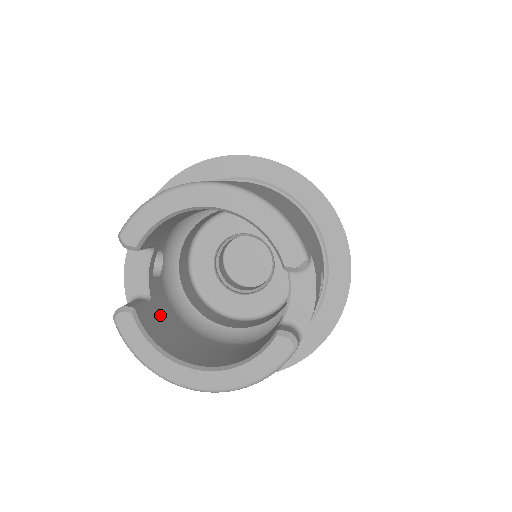
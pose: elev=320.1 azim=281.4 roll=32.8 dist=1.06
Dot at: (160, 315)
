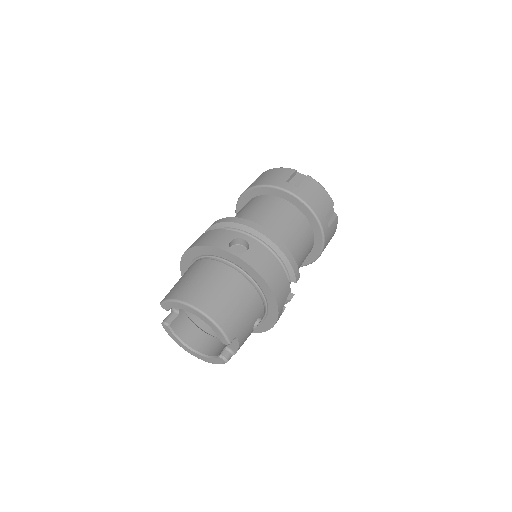
Dot at: (184, 317)
